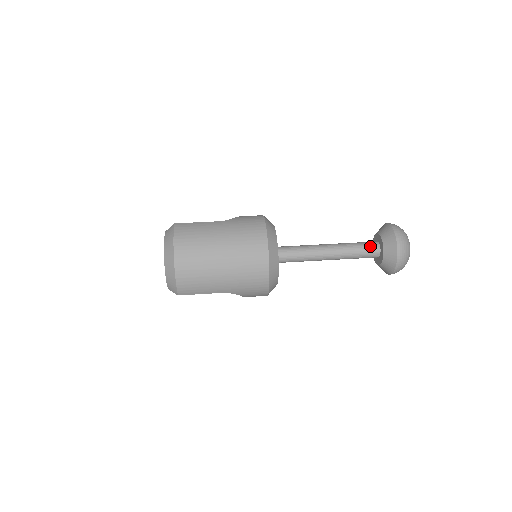
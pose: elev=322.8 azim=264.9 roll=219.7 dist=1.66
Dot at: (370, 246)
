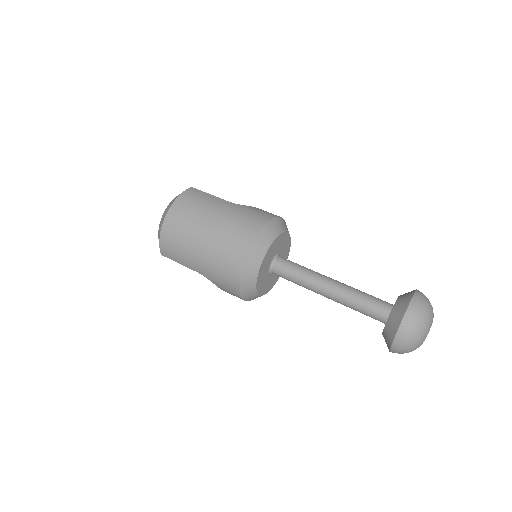
Dot at: (379, 305)
